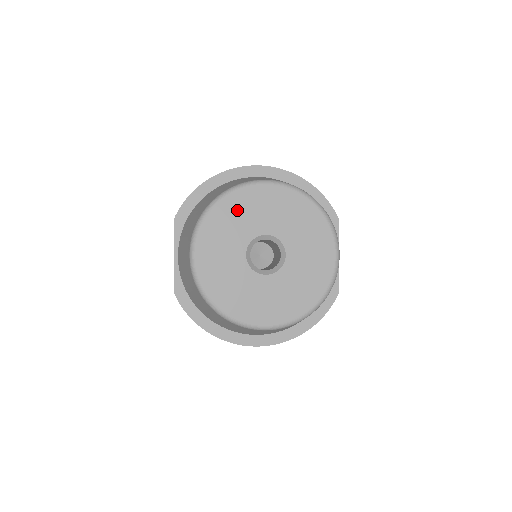
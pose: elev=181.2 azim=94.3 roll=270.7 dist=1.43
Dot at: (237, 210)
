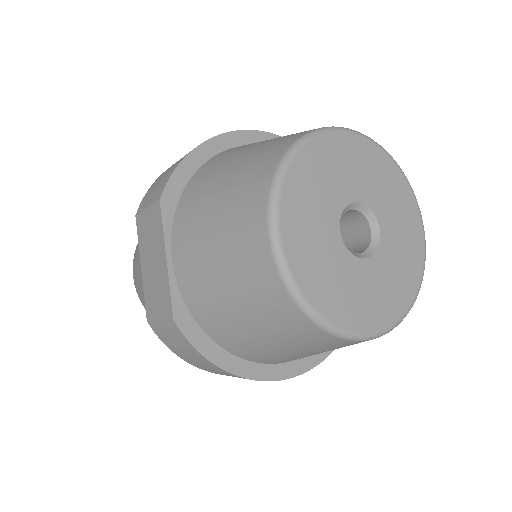
Dot at: (321, 166)
